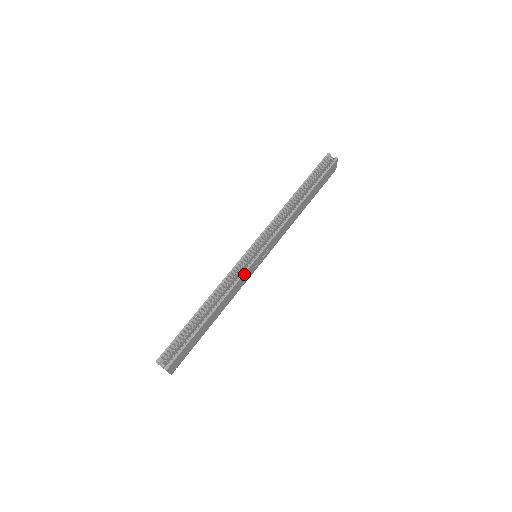
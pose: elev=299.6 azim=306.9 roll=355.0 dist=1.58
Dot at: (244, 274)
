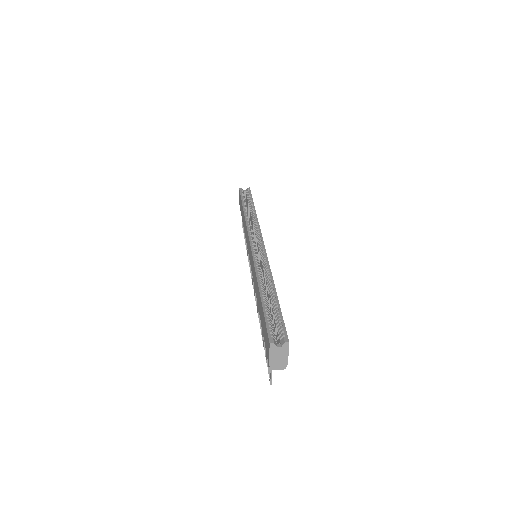
Dot at: (267, 258)
